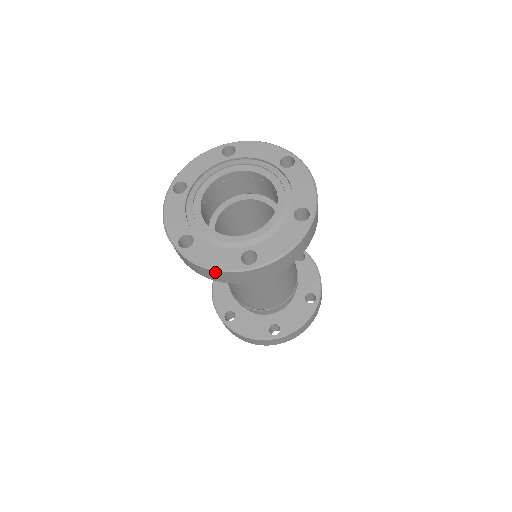
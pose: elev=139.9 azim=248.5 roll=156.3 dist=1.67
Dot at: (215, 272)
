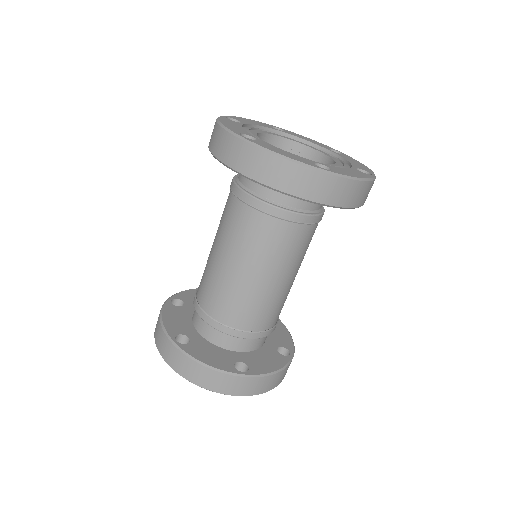
Dot at: (218, 128)
